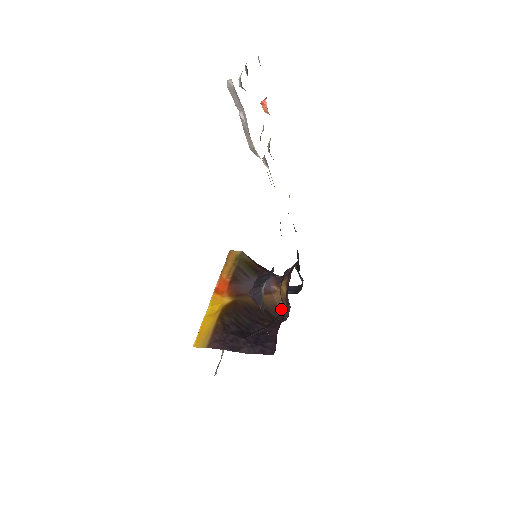
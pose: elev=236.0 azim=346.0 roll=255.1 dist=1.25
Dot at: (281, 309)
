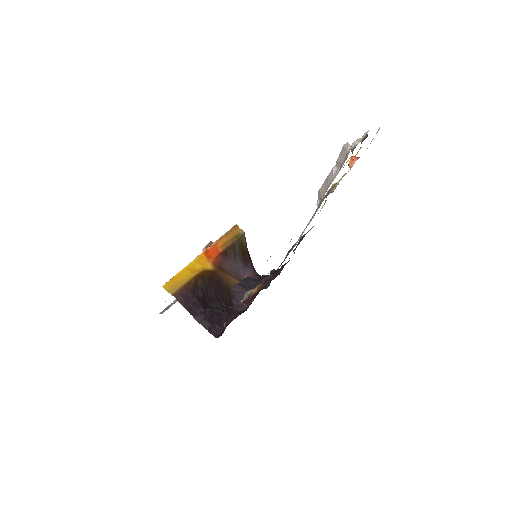
Dot at: occluded
